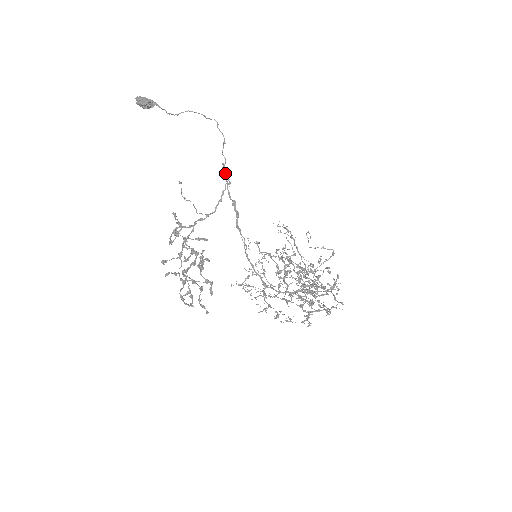
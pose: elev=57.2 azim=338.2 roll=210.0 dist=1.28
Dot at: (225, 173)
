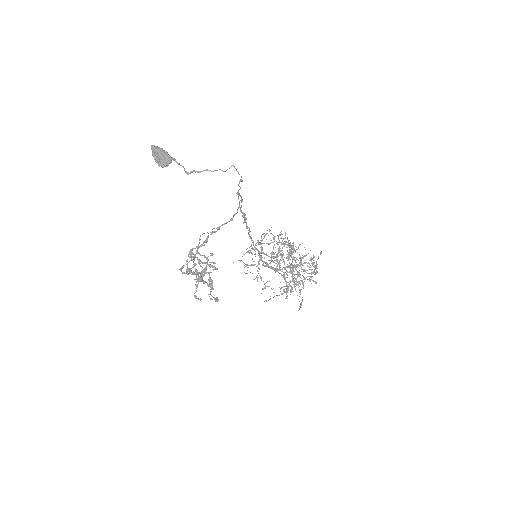
Dot at: (239, 195)
